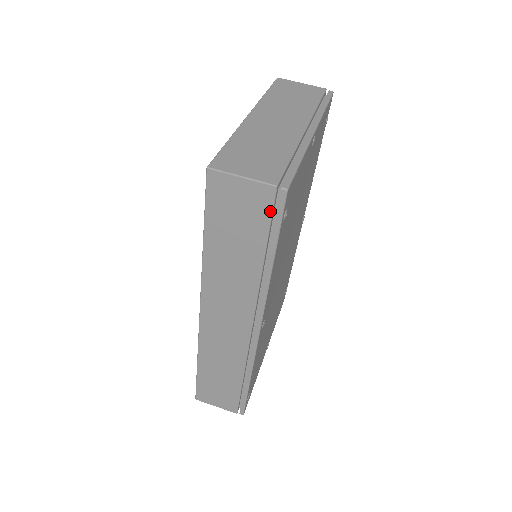
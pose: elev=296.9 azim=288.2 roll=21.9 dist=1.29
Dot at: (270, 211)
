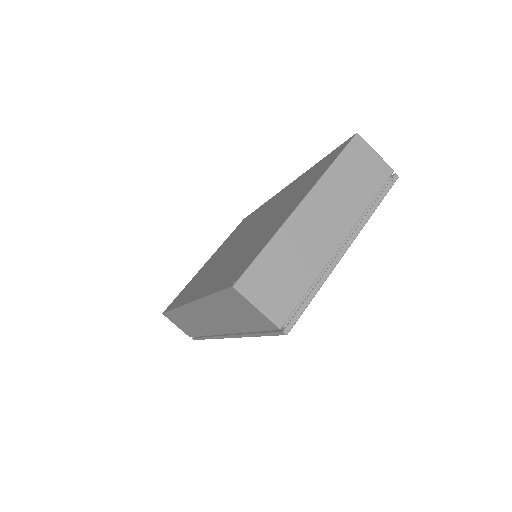
Dot at: (268, 329)
